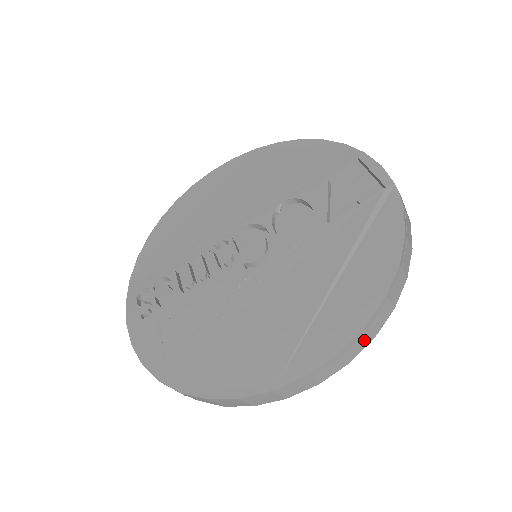
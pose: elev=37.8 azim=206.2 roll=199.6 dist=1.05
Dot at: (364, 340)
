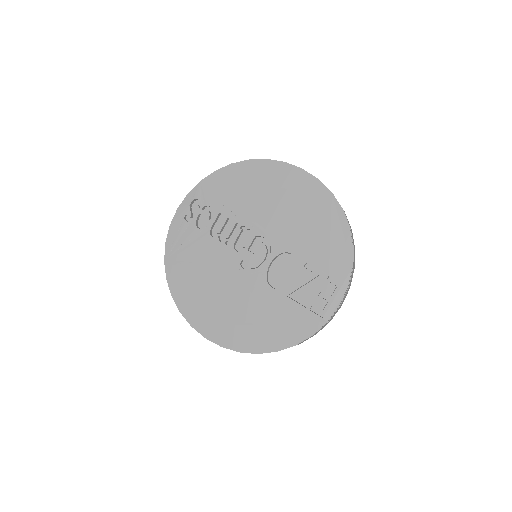
Dot at: occluded
